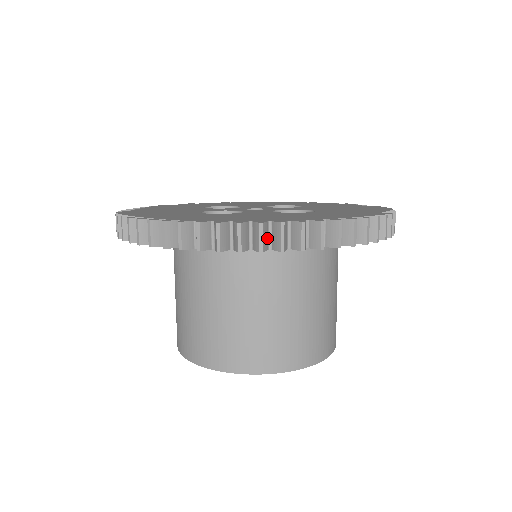
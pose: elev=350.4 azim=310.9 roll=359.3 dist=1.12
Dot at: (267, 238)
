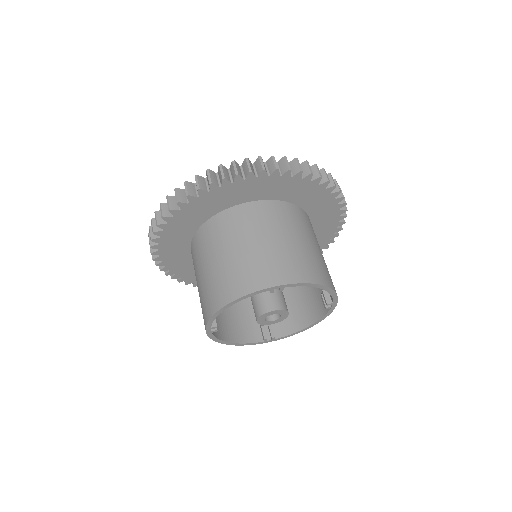
Dot at: (176, 204)
